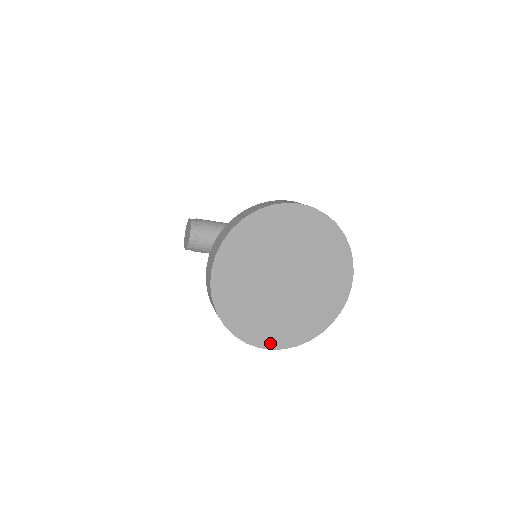
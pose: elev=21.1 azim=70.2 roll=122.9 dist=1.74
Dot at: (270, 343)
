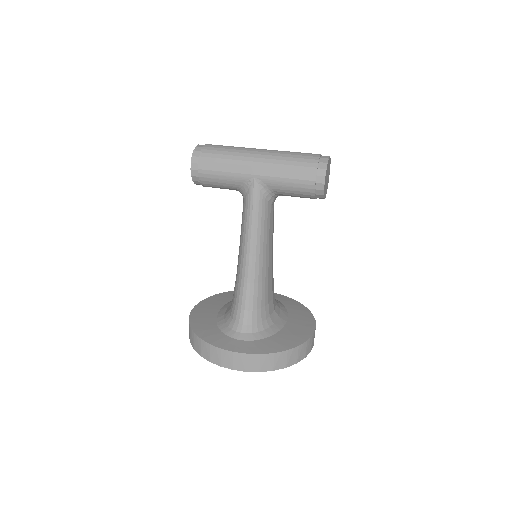
Dot at: occluded
